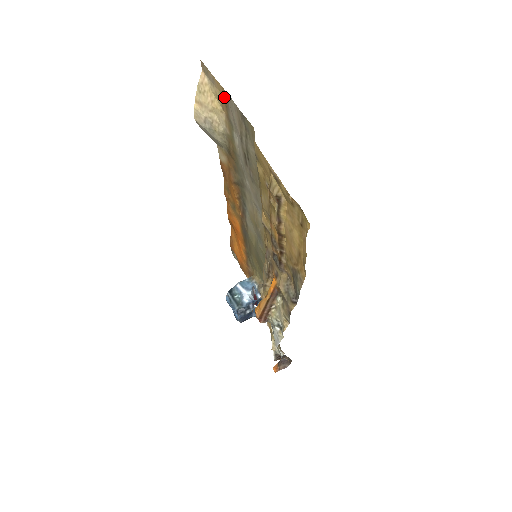
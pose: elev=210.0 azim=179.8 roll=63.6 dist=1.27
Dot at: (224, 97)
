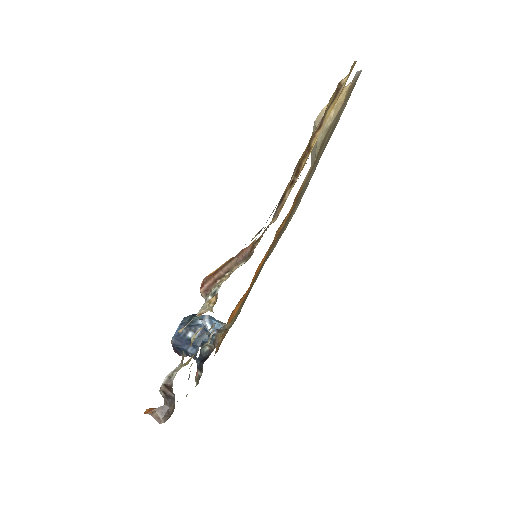
Dot at: occluded
